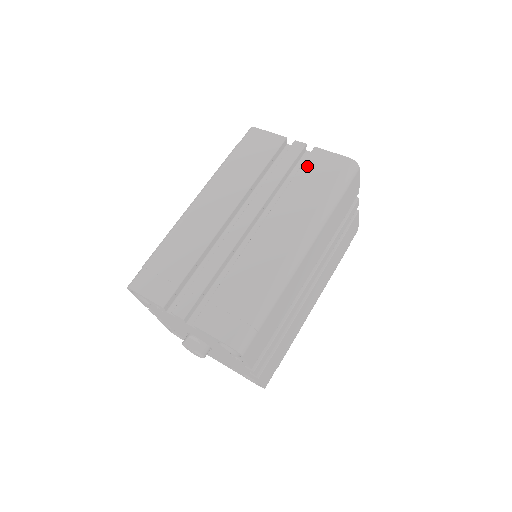
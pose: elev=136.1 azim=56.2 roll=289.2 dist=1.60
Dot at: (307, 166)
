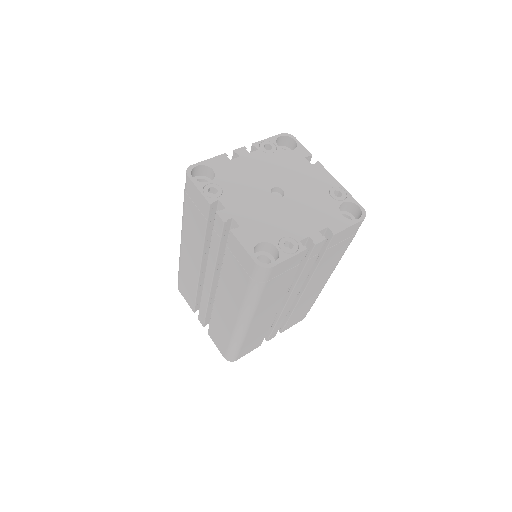
Dot at: (229, 252)
